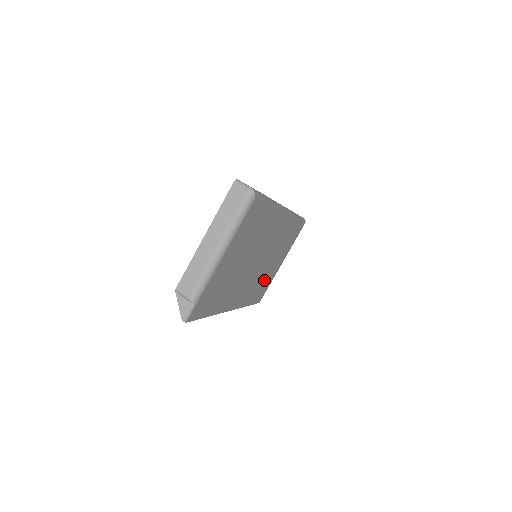
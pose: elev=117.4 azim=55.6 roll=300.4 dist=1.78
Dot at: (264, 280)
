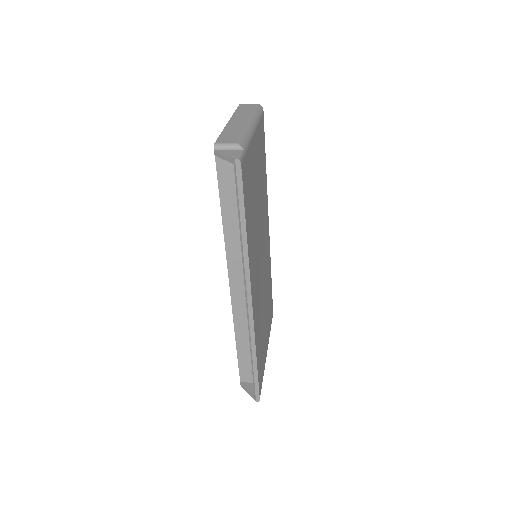
Dot at: (262, 337)
